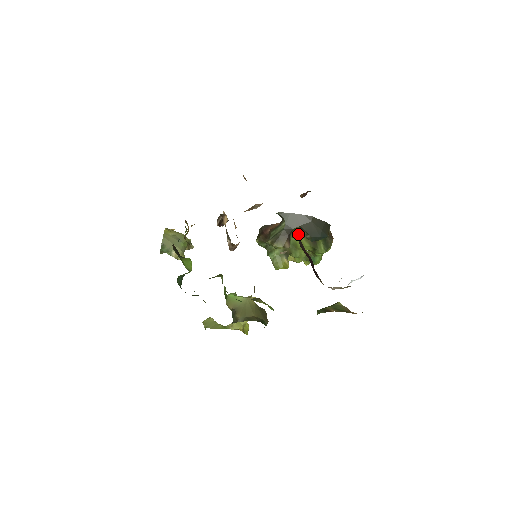
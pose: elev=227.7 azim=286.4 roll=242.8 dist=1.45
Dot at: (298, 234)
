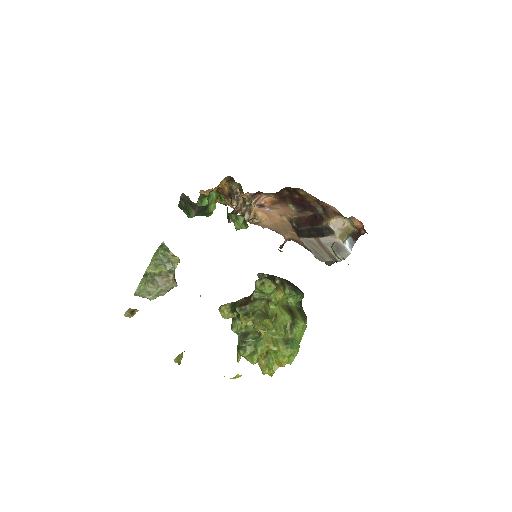
Dot at: (278, 291)
